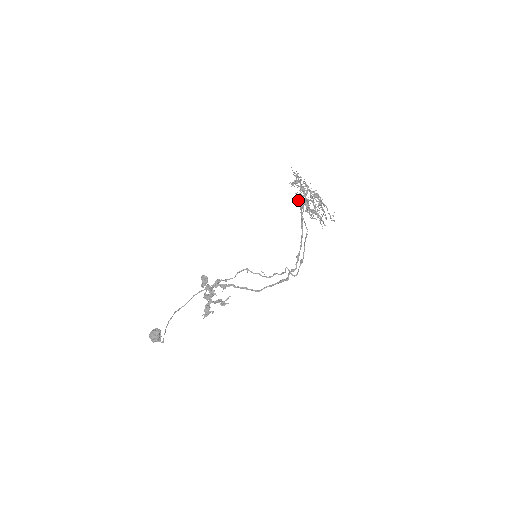
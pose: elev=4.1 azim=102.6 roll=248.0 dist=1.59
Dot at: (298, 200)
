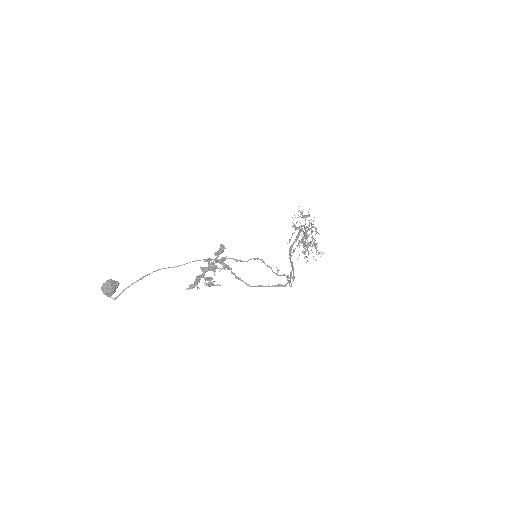
Dot at: (302, 230)
